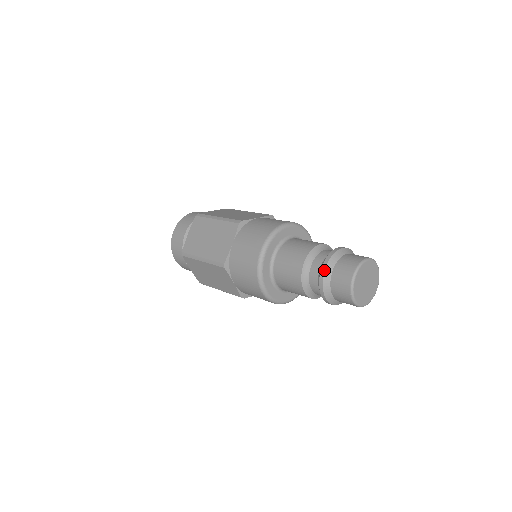
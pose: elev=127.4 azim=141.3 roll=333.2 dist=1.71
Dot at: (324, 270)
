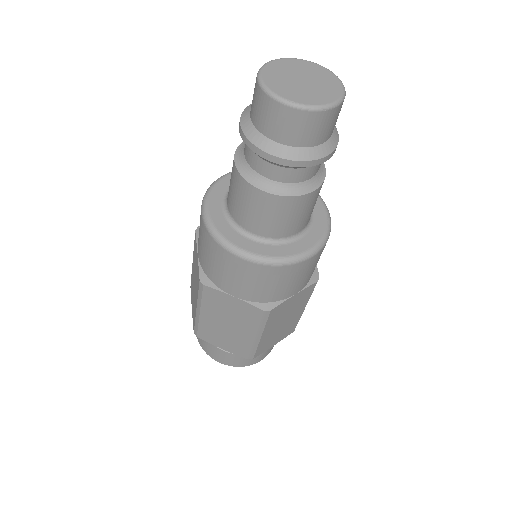
Dot at: occluded
